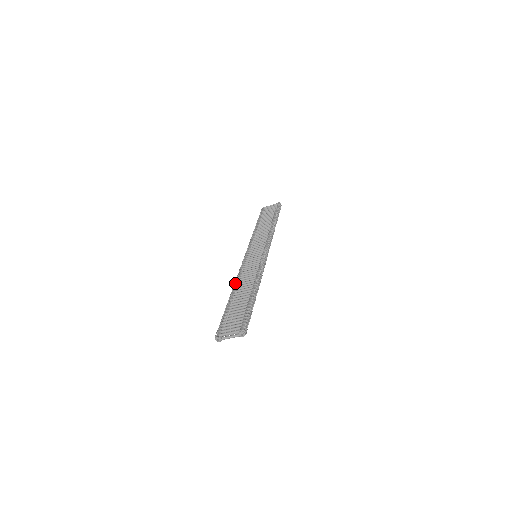
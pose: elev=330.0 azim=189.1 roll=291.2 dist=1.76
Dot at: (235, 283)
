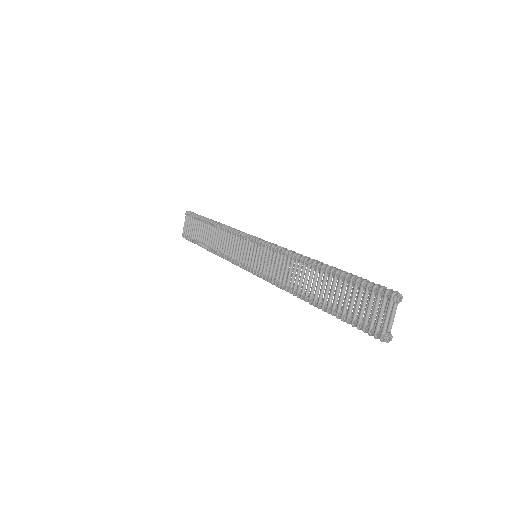
Dot at: (291, 292)
